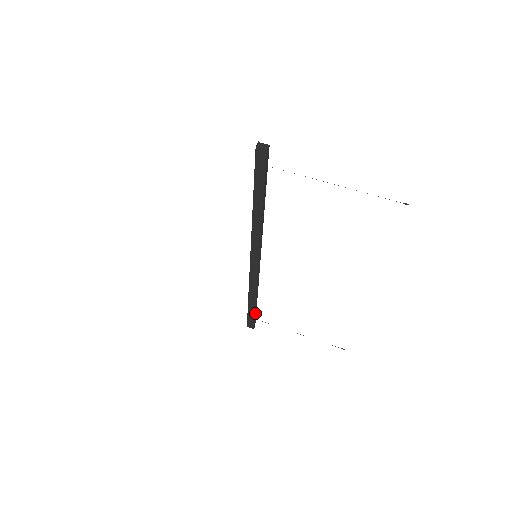
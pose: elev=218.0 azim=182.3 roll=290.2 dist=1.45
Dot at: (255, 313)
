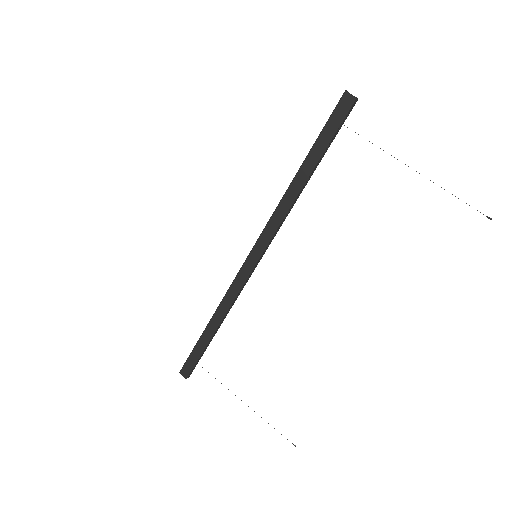
Dot at: (203, 352)
